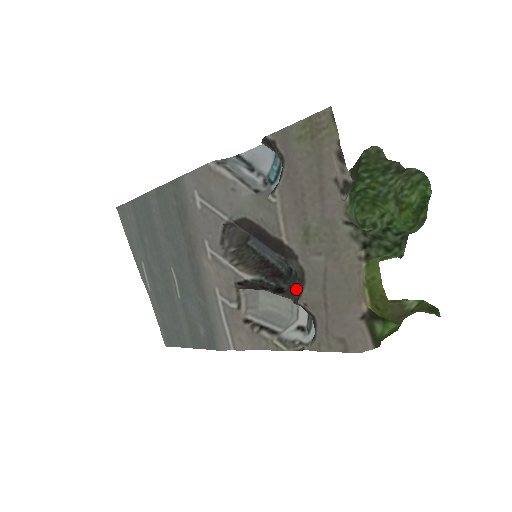
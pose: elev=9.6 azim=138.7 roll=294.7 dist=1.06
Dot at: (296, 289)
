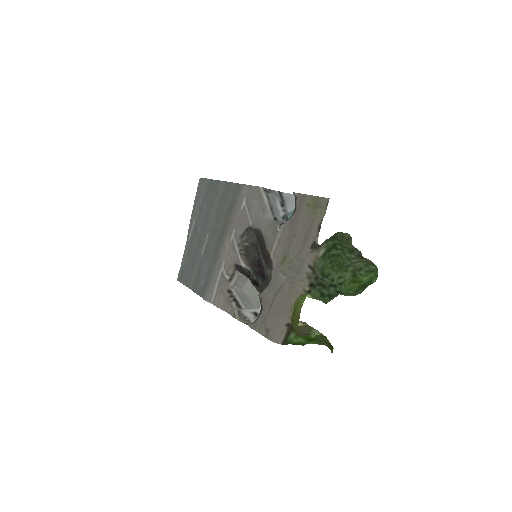
Dot at: occluded
